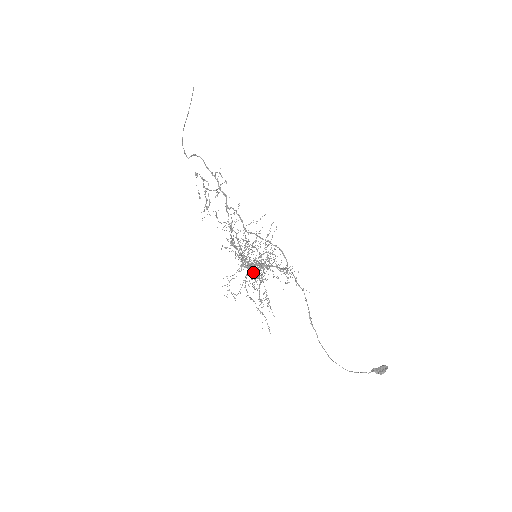
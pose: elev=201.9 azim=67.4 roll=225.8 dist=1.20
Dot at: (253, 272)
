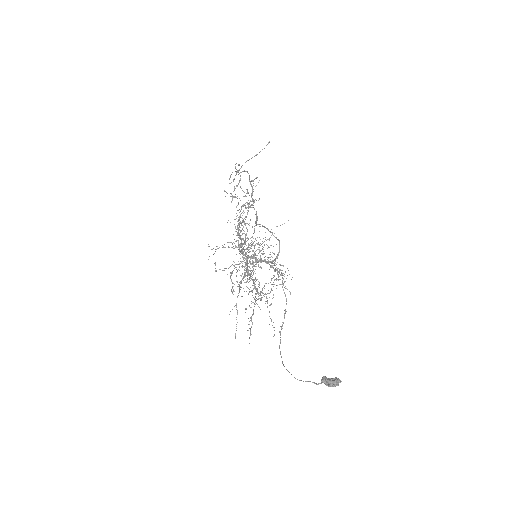
Dot at: (246, 269)
